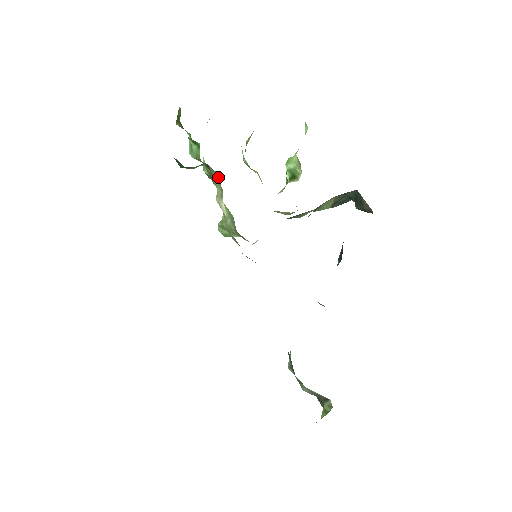
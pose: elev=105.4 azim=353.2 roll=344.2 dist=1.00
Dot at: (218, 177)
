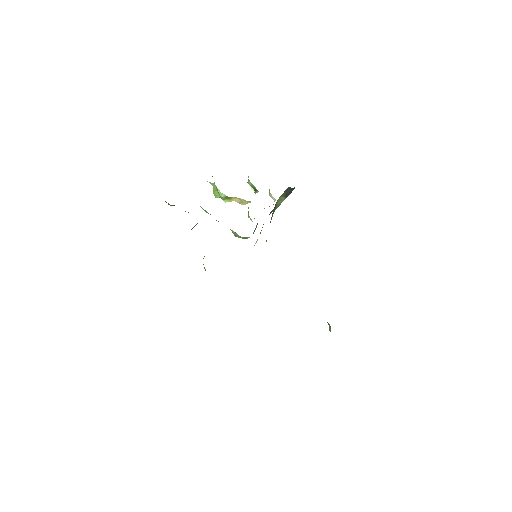
Dot at: occluded
